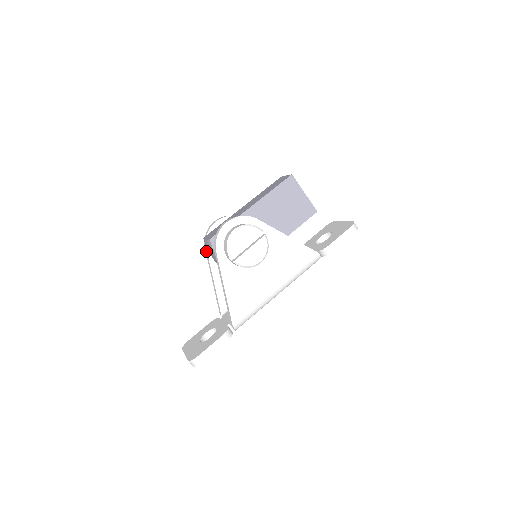
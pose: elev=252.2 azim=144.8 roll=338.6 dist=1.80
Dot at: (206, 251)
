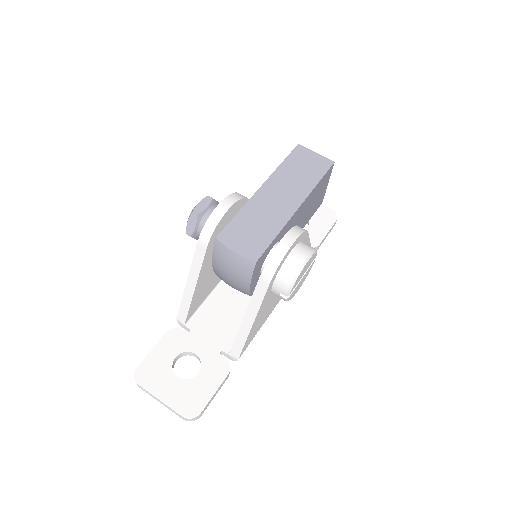
Dot at: (202, 249)
